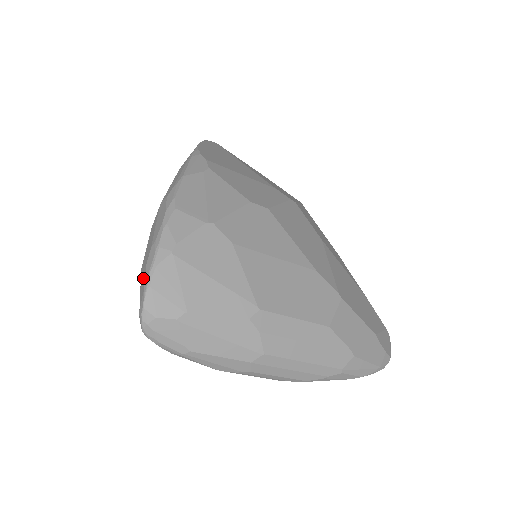
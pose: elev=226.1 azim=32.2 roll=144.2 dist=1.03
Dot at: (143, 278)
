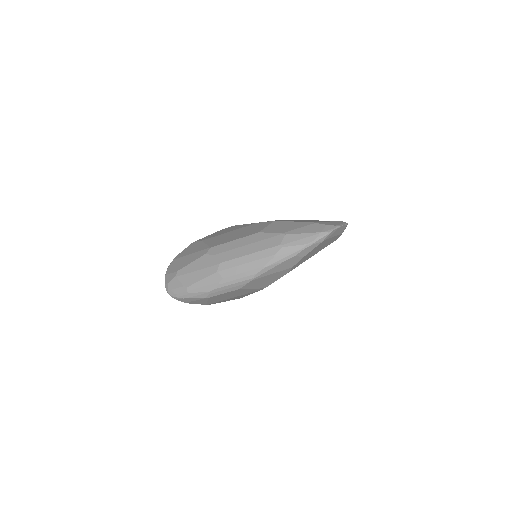
Dot at: occluded
